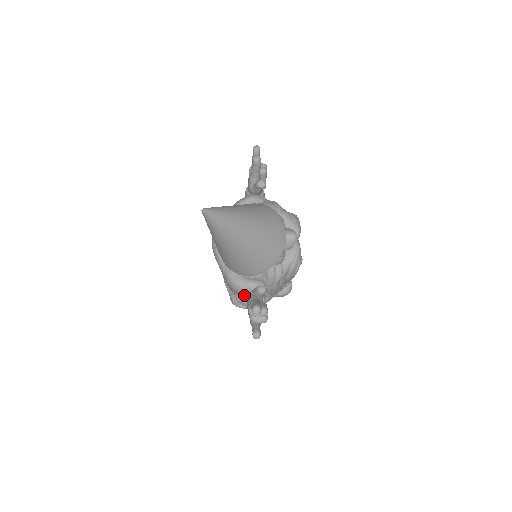
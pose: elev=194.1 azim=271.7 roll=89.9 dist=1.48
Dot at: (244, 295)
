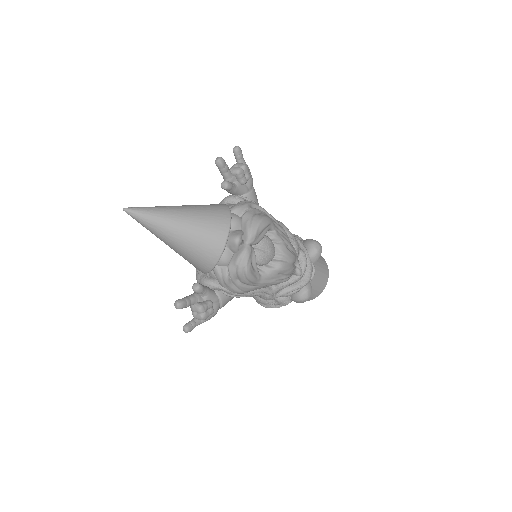
Dot at: occluded
